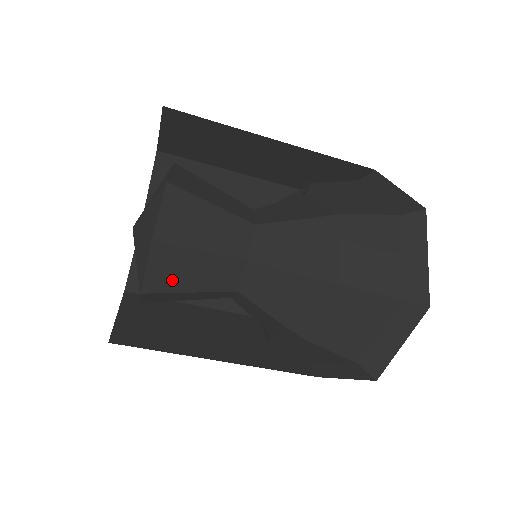
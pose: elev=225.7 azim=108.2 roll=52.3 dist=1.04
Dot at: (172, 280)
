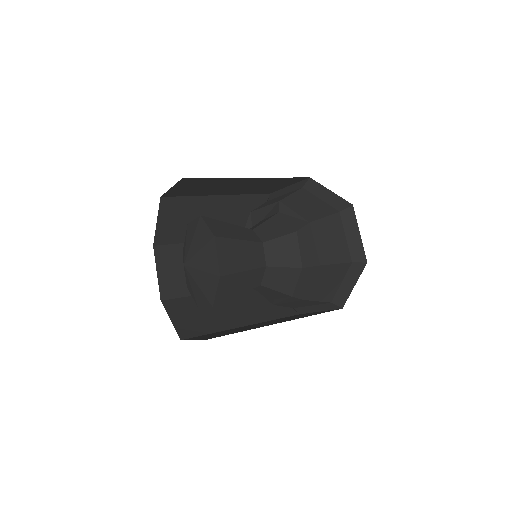
Dot at: (229, 293)
